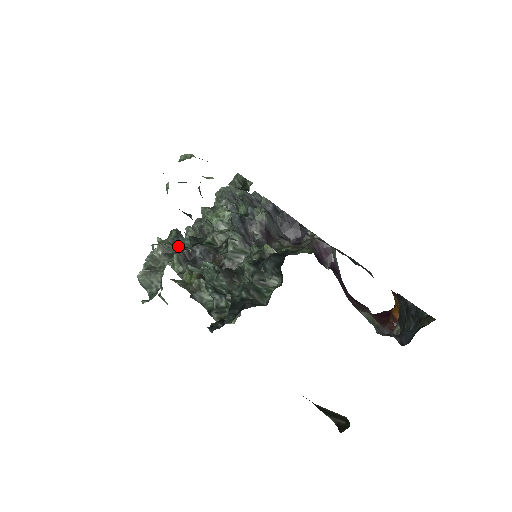
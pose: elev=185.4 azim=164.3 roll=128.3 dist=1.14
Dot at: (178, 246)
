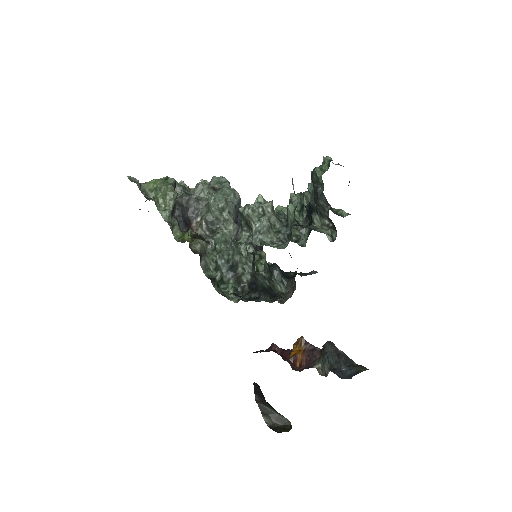
Dot at: (280, 215)
